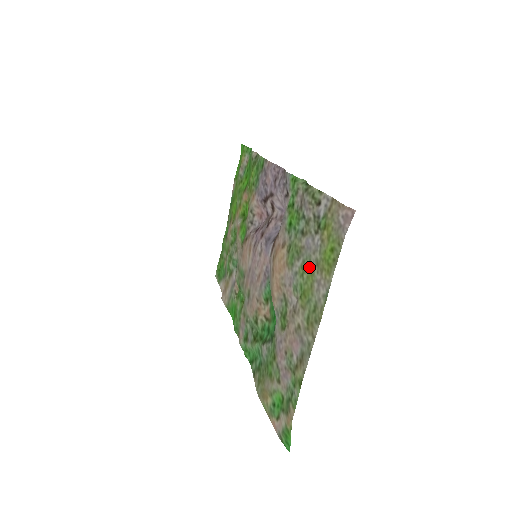
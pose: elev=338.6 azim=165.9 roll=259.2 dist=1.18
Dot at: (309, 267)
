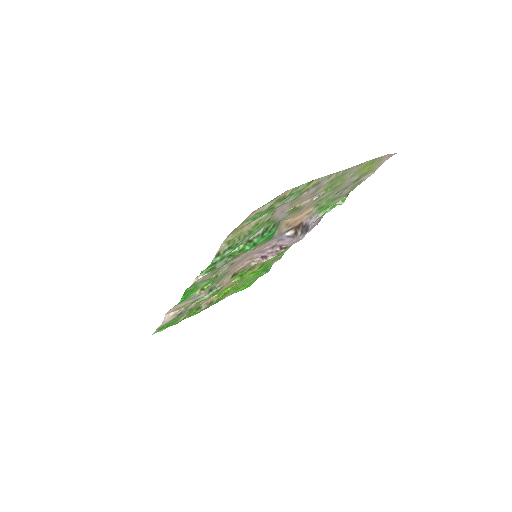
Dot at: (342, 183)
